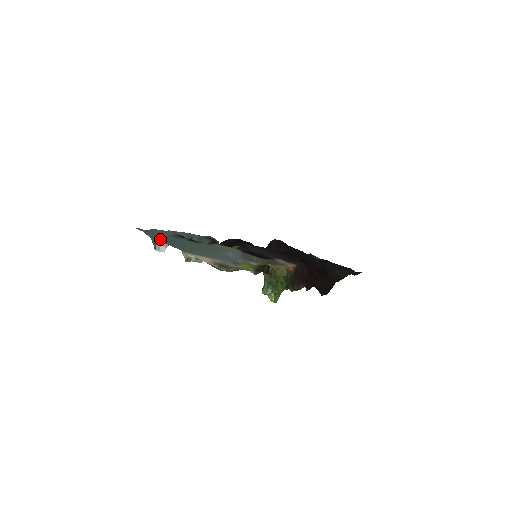
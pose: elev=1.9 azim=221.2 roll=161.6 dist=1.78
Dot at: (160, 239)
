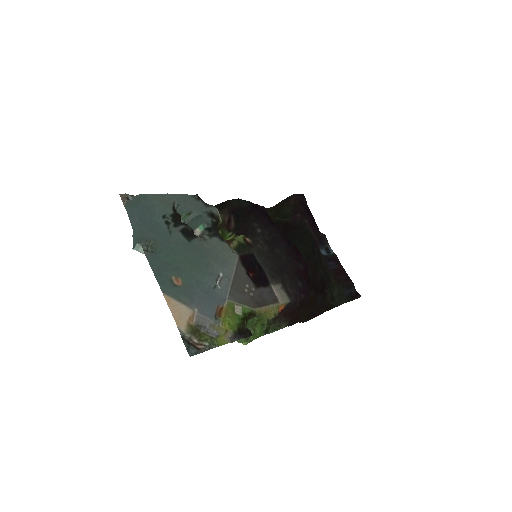
Dot at: (145, 232)
